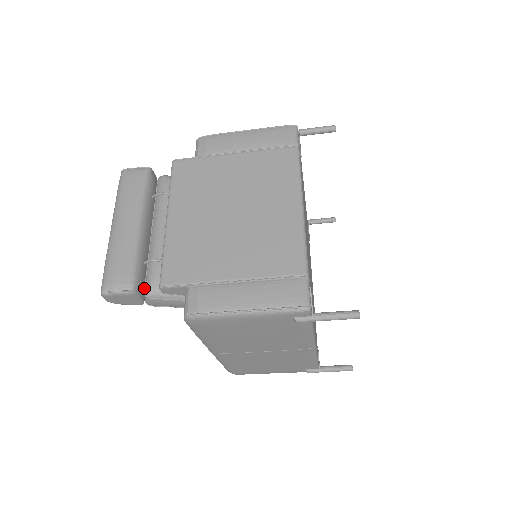
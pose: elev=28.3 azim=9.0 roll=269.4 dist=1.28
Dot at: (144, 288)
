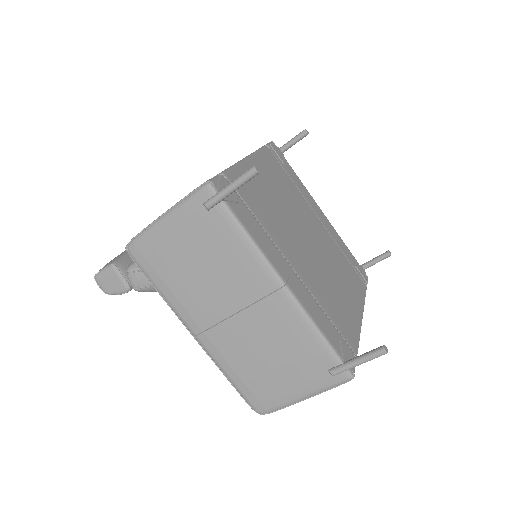
Dot at: occluded
